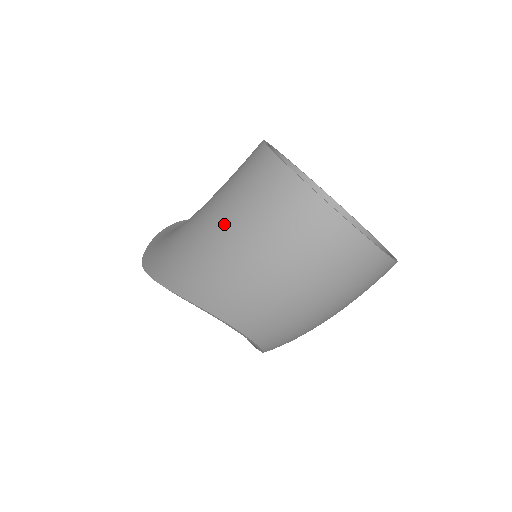
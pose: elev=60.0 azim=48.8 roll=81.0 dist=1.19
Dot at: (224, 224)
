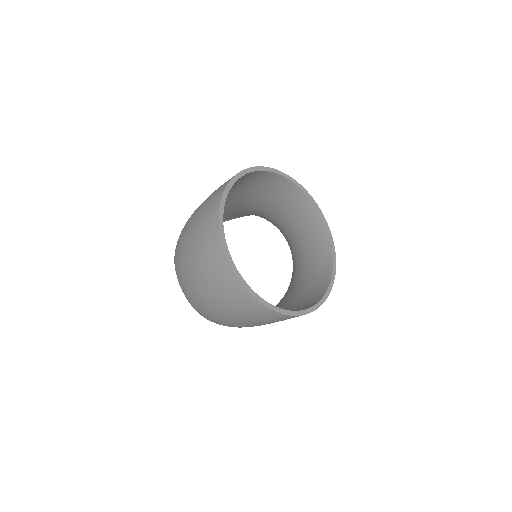
Dot at: (198, 207)
